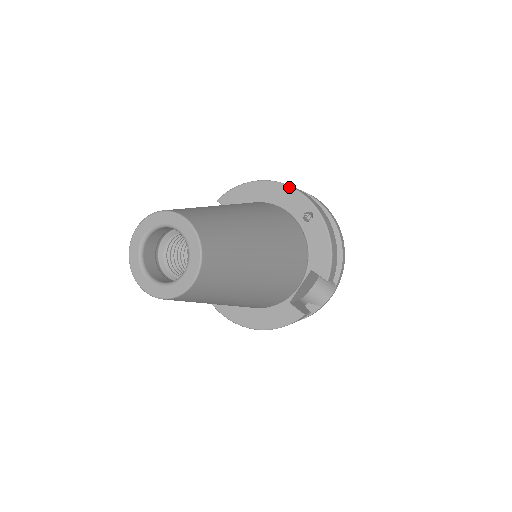
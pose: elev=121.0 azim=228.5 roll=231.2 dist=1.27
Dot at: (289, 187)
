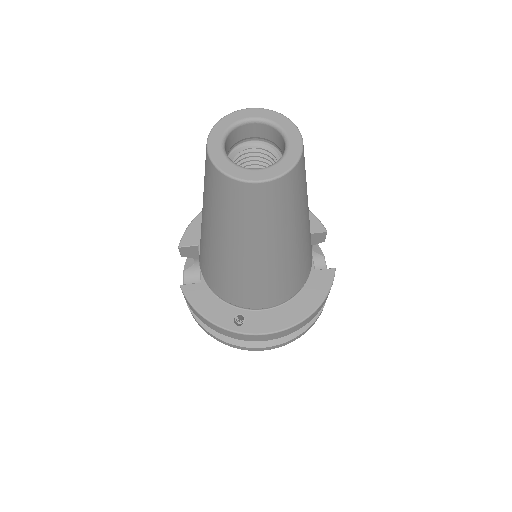
Dot at: occluded
